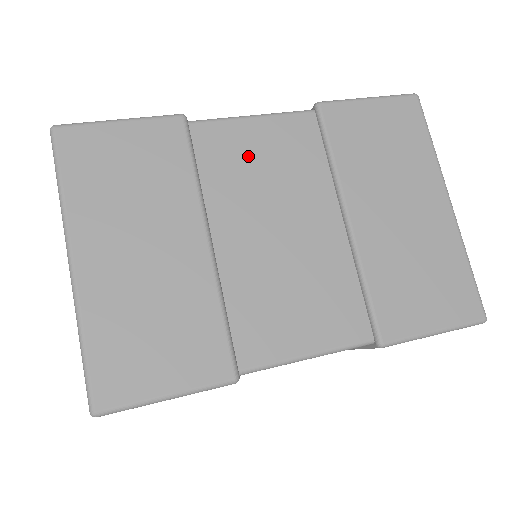
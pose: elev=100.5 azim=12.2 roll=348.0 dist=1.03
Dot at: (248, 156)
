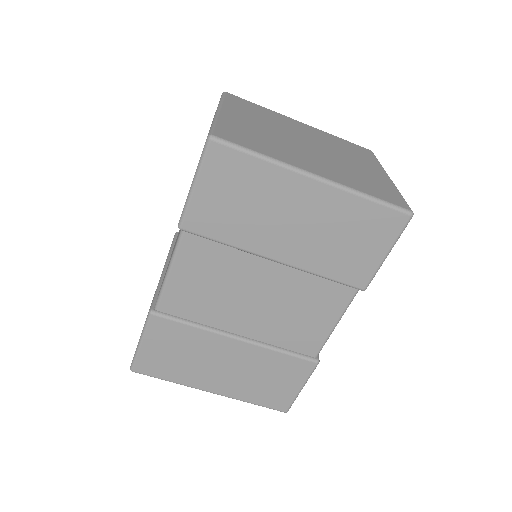
Dot at: (196, 291)
